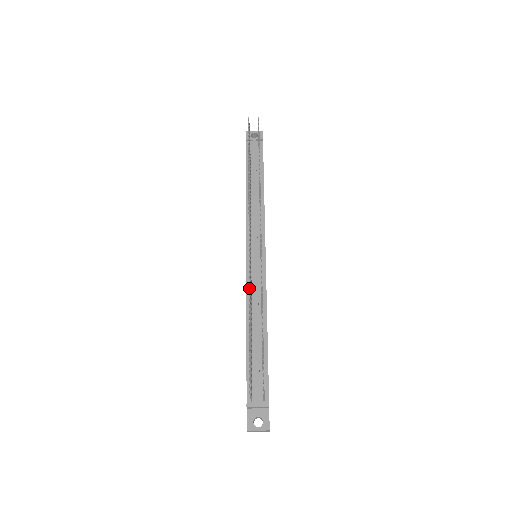
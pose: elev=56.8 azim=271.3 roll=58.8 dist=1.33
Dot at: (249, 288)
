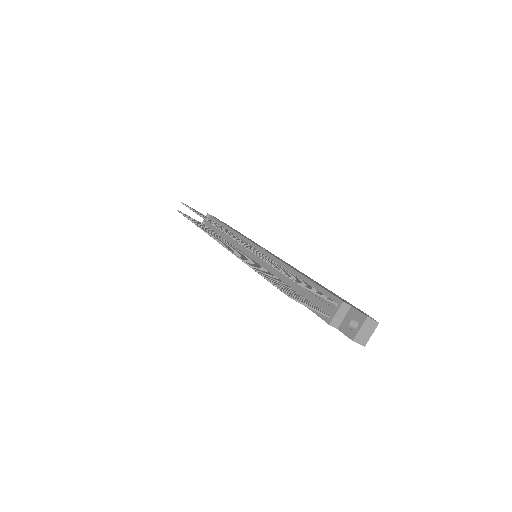
Dot at: (240, 259)
